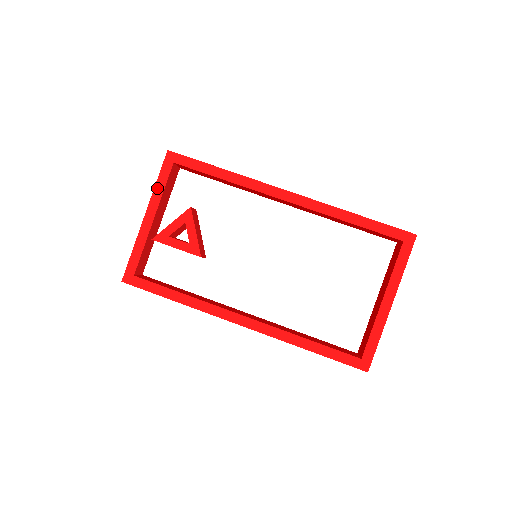
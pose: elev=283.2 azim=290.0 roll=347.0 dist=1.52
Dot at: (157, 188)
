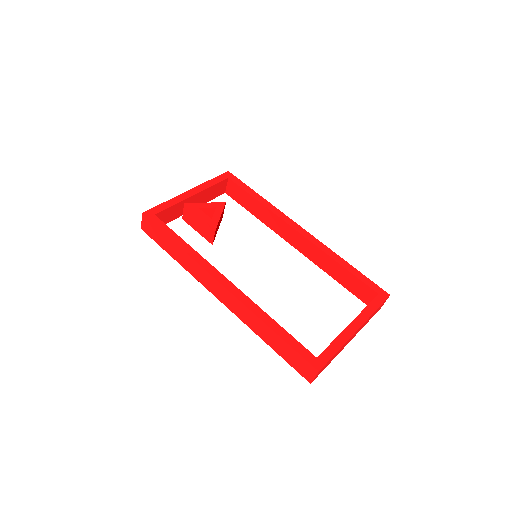
Dot at: (208, 183)
